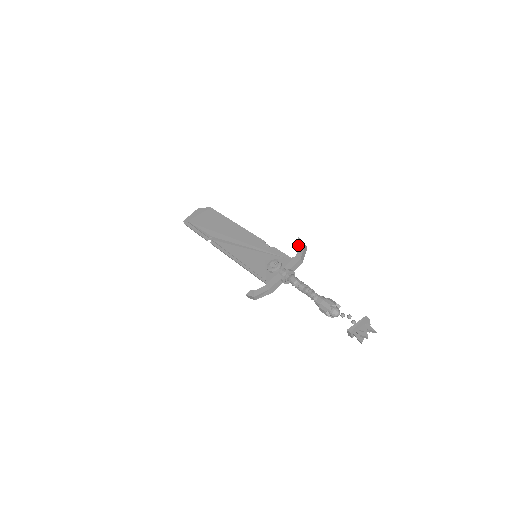
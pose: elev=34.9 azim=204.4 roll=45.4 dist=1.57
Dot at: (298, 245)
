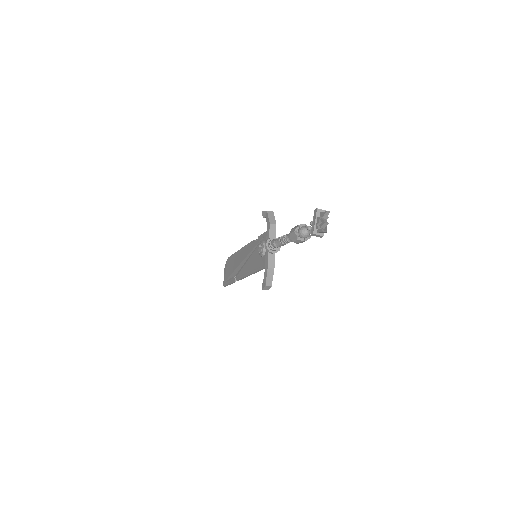
Dot at: (264, 217)
